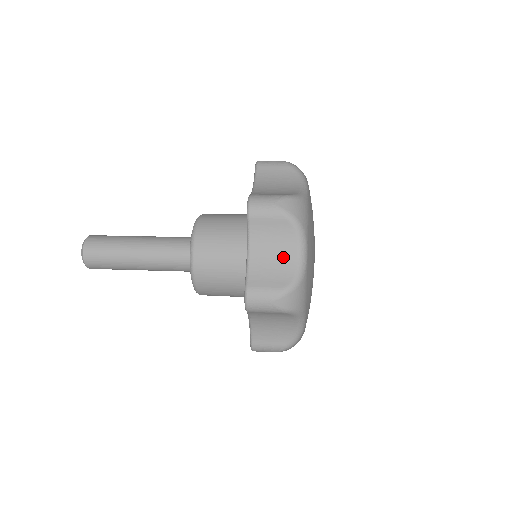
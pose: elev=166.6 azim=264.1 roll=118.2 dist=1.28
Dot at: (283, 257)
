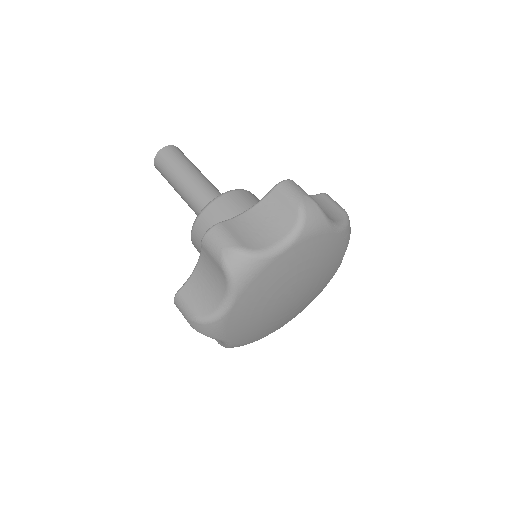
Dot at: (212, 293)
